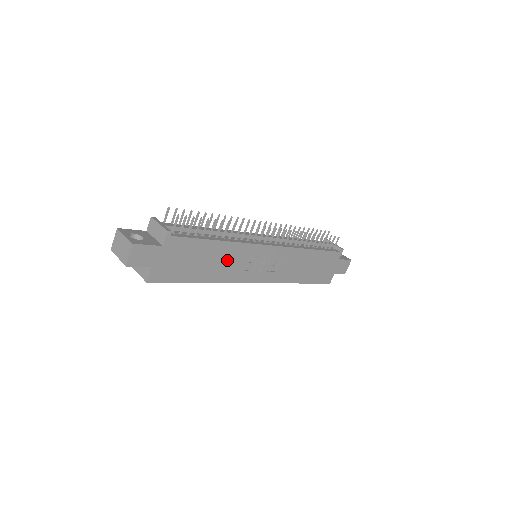
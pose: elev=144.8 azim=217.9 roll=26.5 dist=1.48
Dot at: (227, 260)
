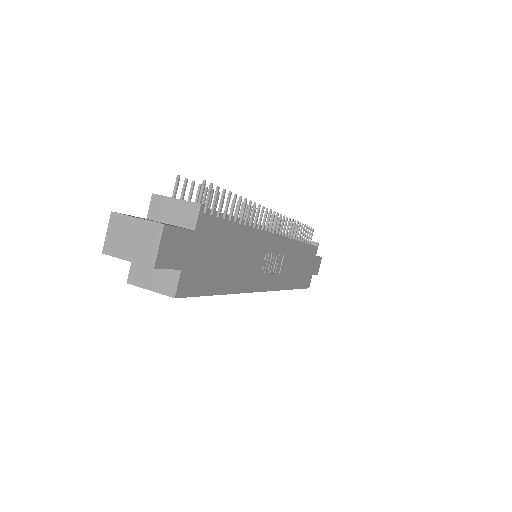
Dot at: (247, 257)
